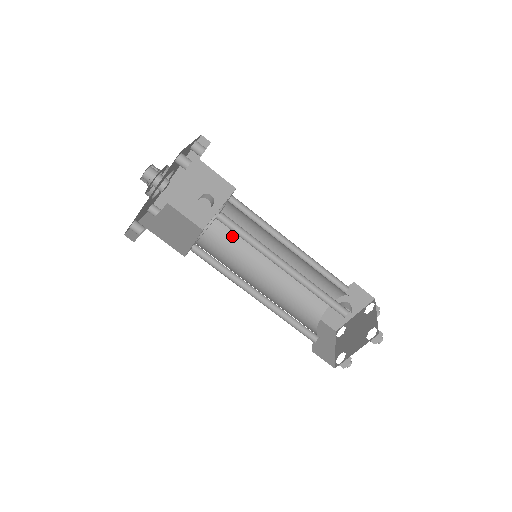
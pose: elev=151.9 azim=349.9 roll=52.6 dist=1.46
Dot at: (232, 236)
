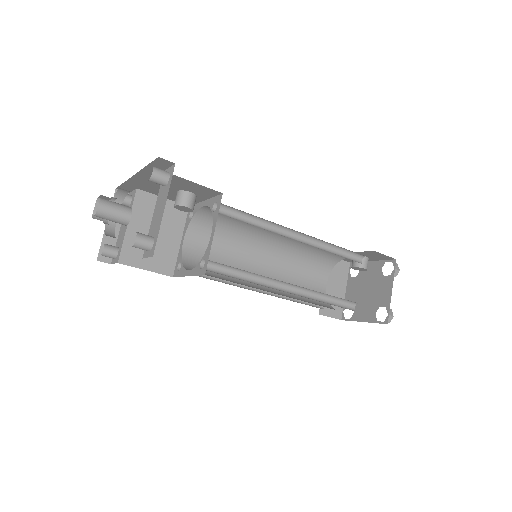
Dot at: (226, 221)
